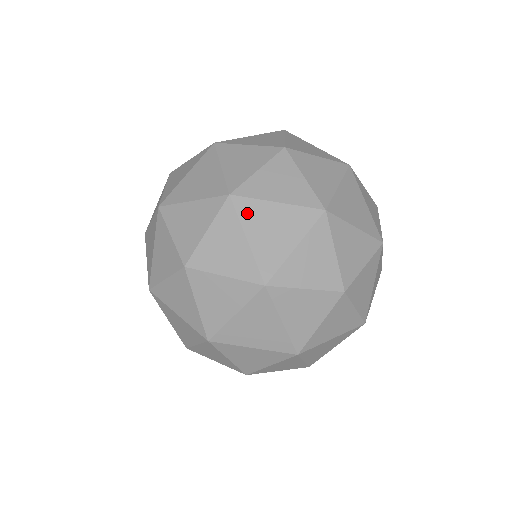
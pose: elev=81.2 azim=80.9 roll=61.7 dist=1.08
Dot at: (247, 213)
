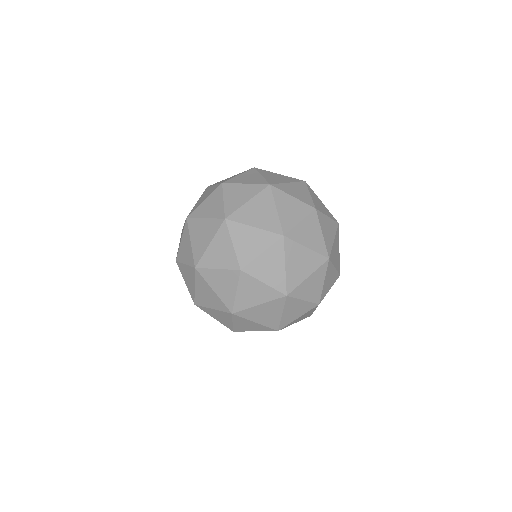
Dot at: (247, 315)
